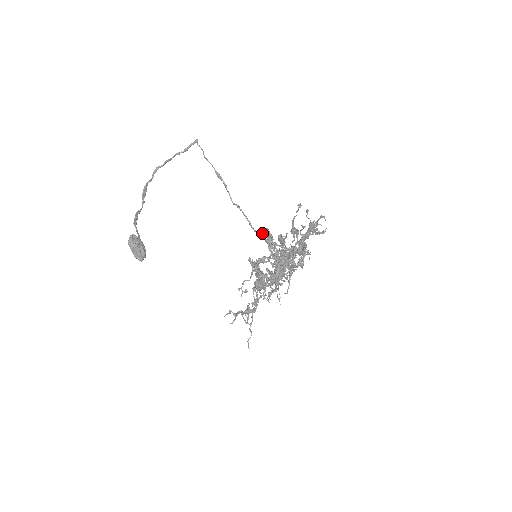
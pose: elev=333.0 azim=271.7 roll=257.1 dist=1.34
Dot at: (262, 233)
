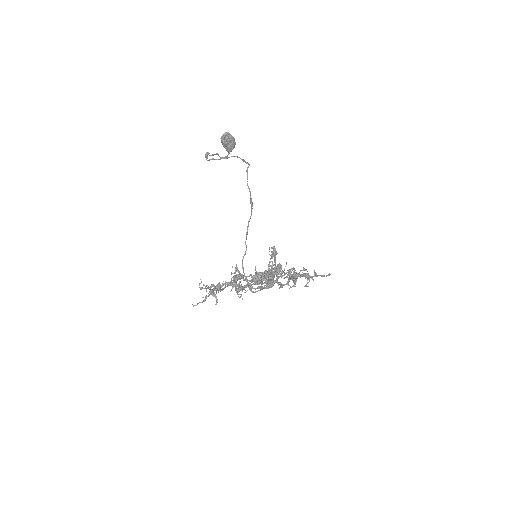
Dot at: (271, 247)
